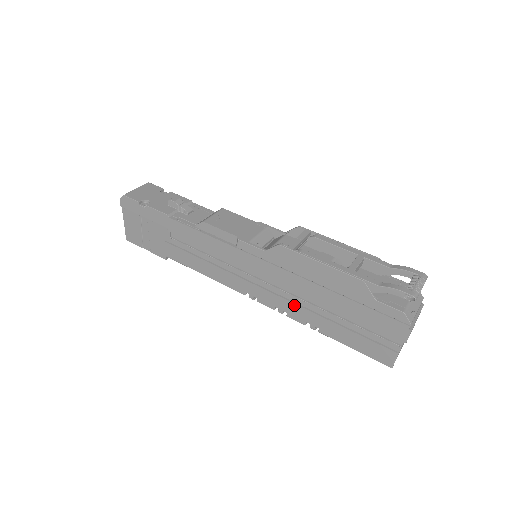
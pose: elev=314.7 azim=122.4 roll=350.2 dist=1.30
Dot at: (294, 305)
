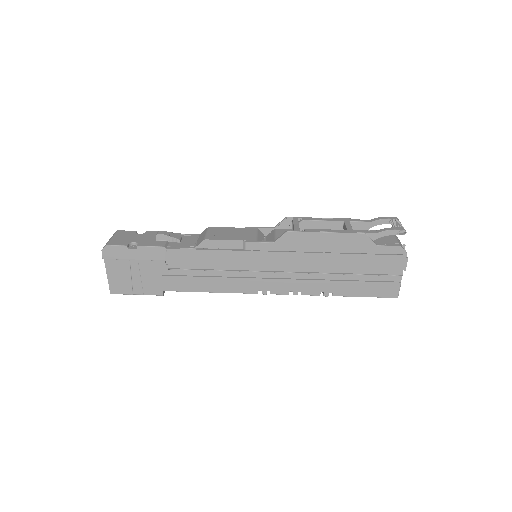
Dot at: (307, 281)
